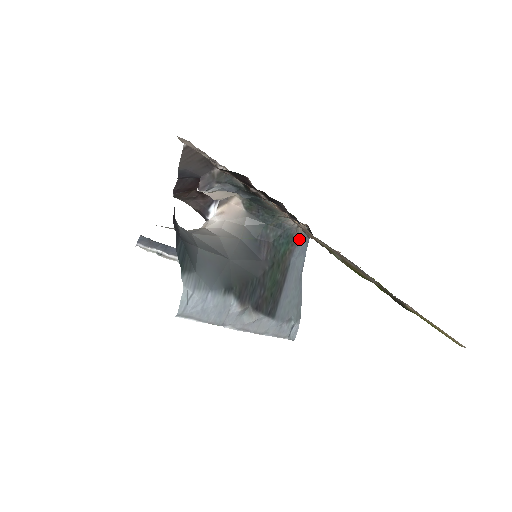
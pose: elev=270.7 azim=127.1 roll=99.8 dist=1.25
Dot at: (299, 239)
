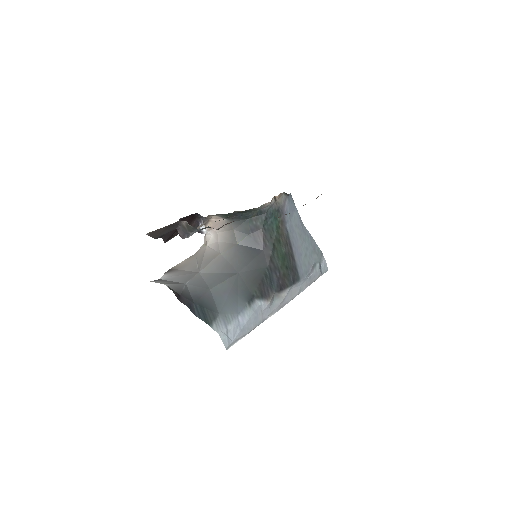
Dot at: (283, 206)
